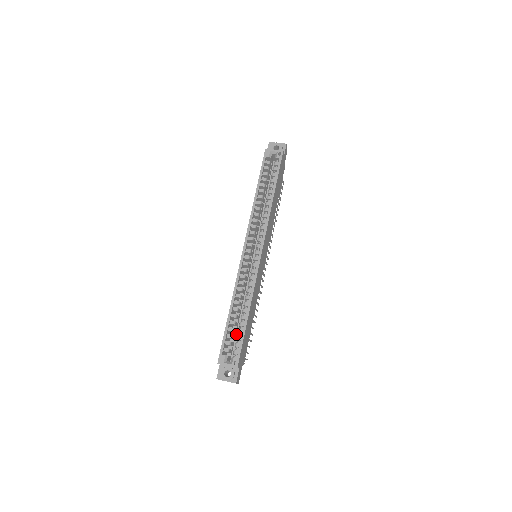
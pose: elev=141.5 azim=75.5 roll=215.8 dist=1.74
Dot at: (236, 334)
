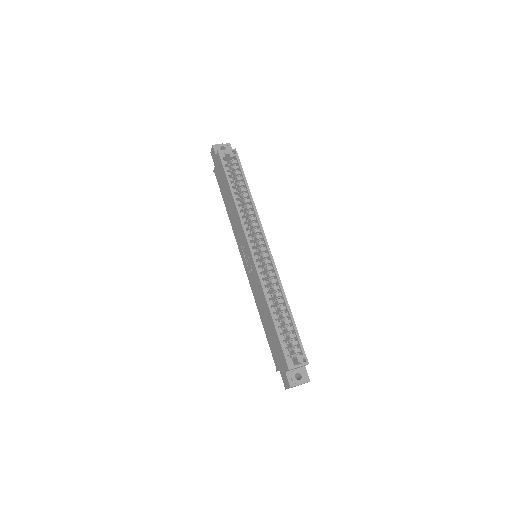
Dot at: occluded
